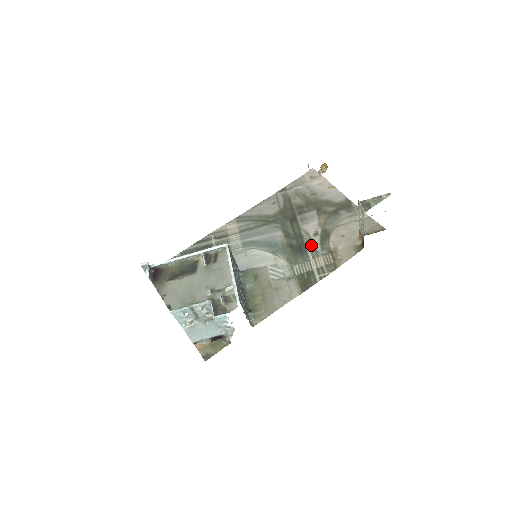
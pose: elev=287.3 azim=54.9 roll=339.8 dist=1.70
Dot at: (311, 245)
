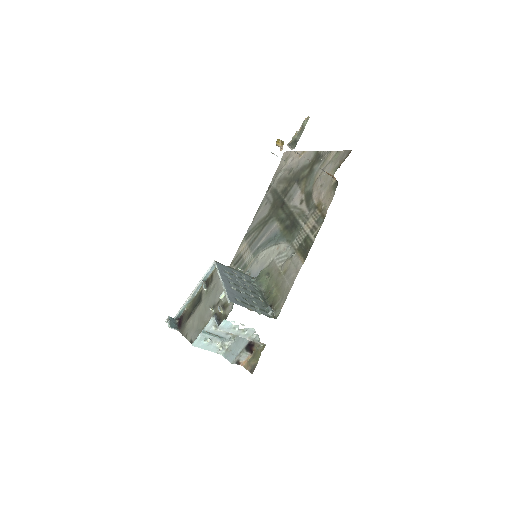
Dot at: (300, 214)
